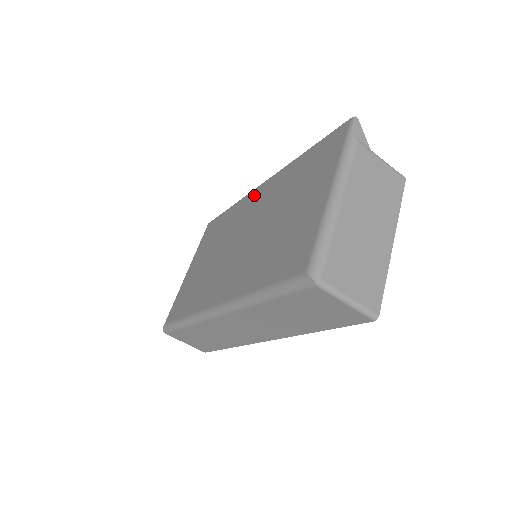
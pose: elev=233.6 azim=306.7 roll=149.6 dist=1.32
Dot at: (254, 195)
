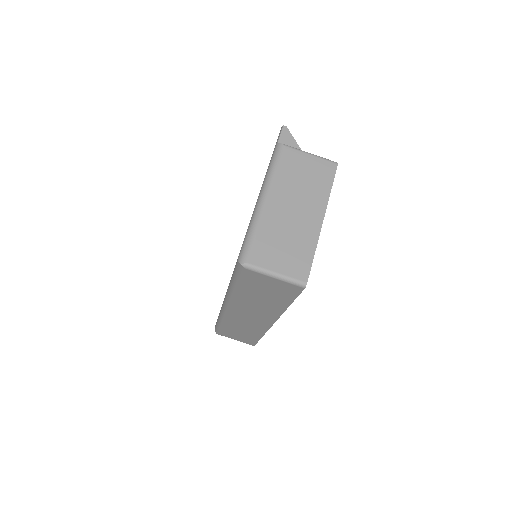
Dot at: occluded
